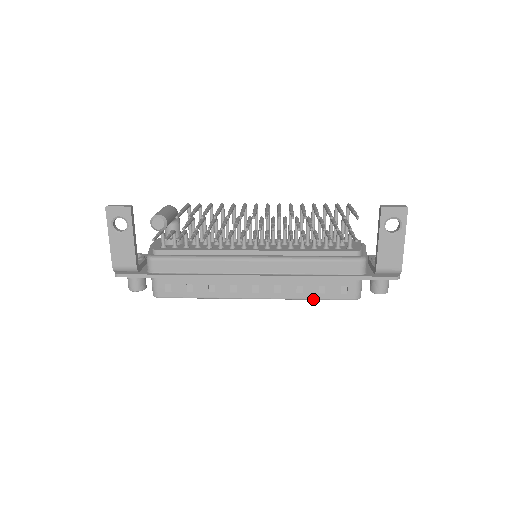
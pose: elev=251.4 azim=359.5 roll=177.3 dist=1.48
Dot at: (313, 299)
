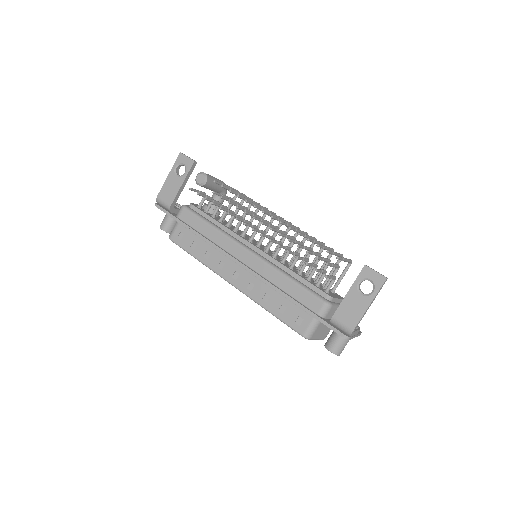
Dot at: (271, 313)
